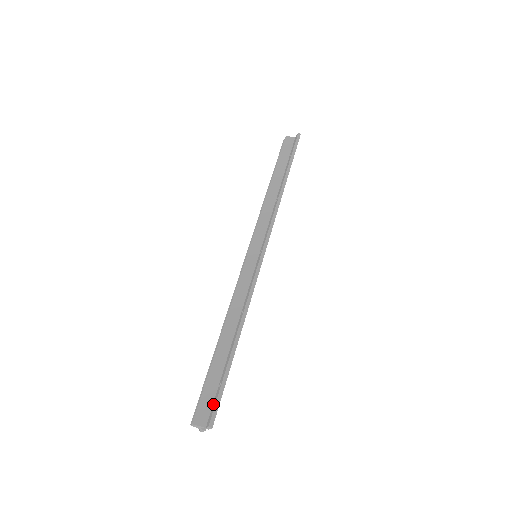
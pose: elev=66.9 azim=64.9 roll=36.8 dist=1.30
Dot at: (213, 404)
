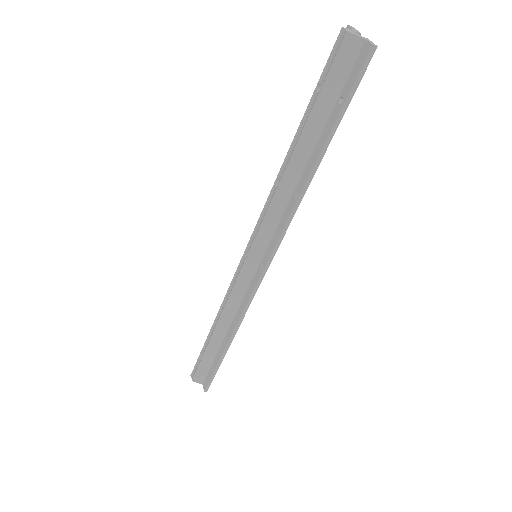
Dot at: (207, 376)
